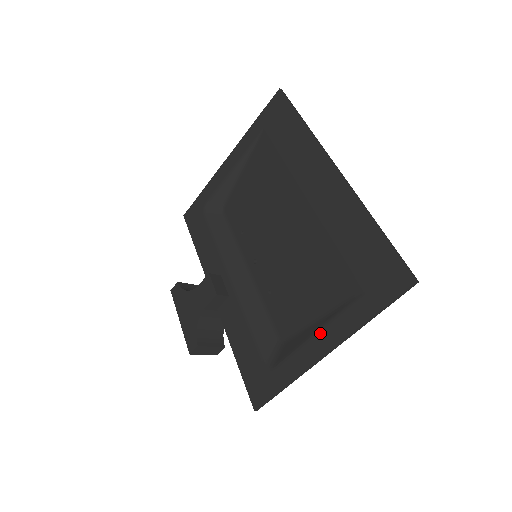
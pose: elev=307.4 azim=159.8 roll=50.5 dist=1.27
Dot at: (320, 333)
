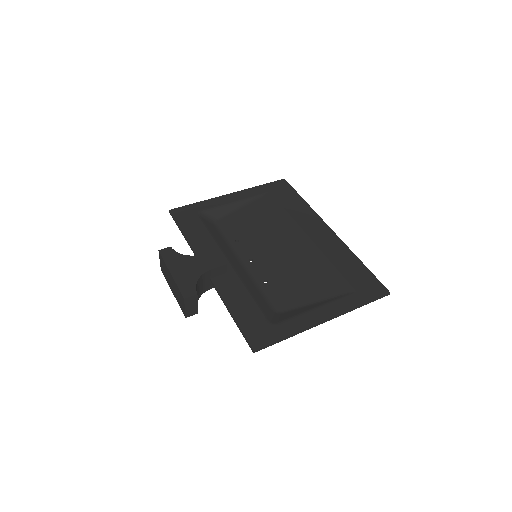
Dot at: (322, 308)
